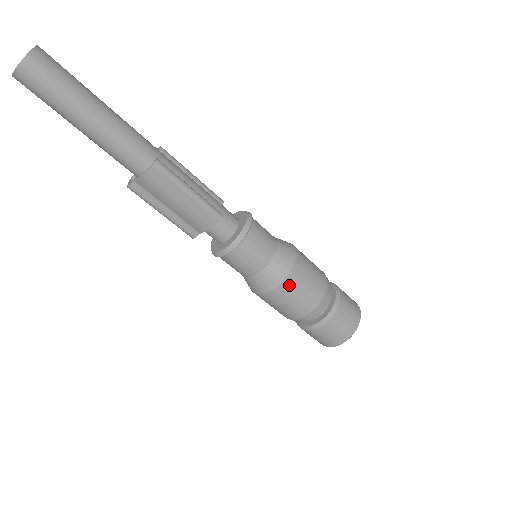
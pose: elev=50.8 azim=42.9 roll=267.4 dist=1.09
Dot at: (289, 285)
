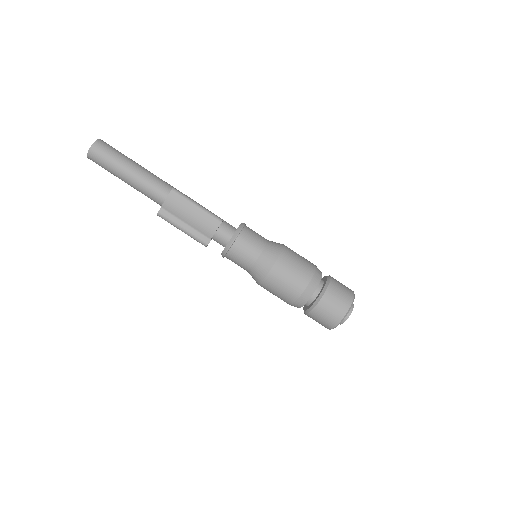
Dot at: (283, 263)
